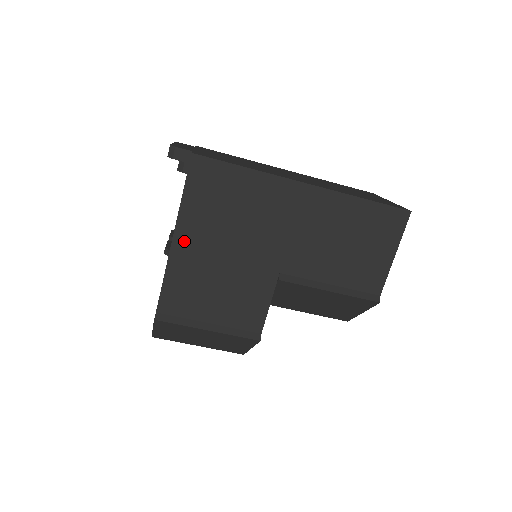
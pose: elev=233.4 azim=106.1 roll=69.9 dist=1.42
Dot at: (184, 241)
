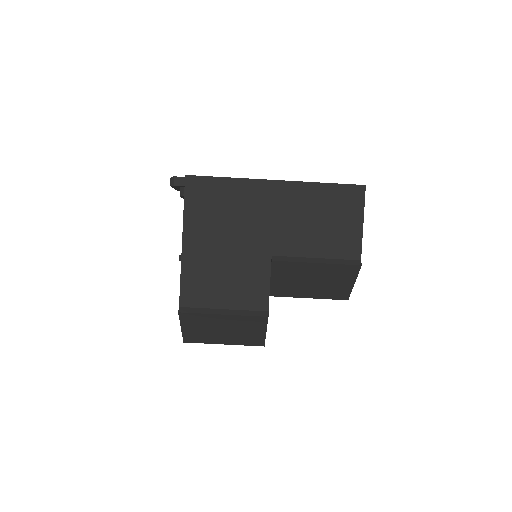
Dot at: (191, 243)
